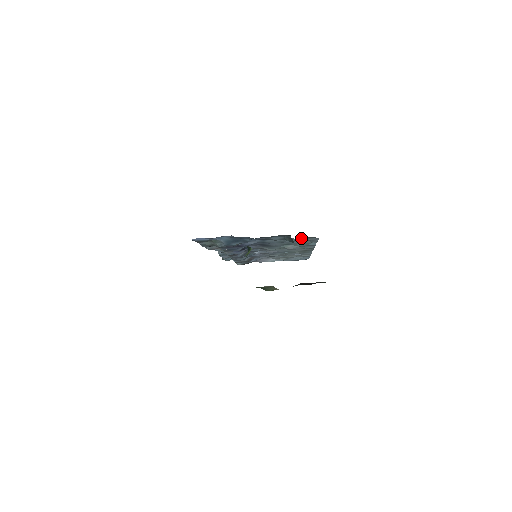
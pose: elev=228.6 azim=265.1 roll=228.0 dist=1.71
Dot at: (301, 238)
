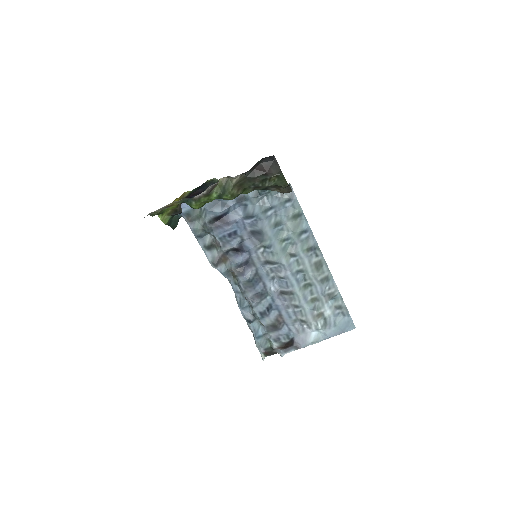
Dot at: occluded
